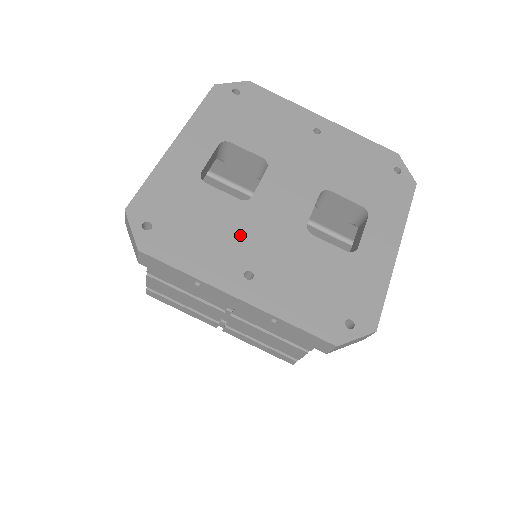
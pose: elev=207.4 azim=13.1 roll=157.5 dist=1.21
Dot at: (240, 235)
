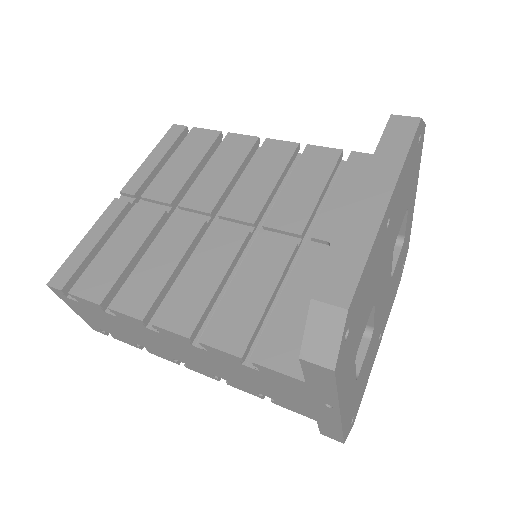
Dot at: (375, 342)
